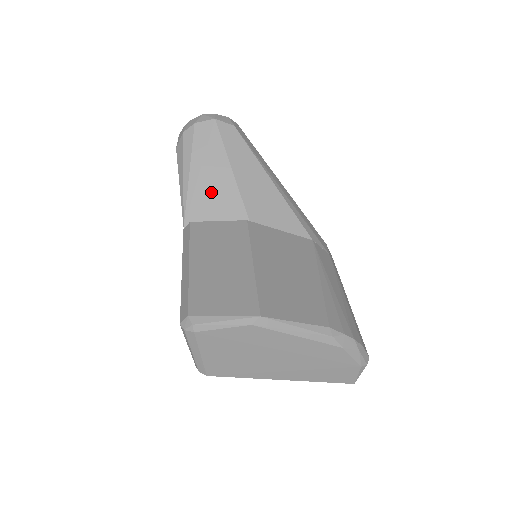
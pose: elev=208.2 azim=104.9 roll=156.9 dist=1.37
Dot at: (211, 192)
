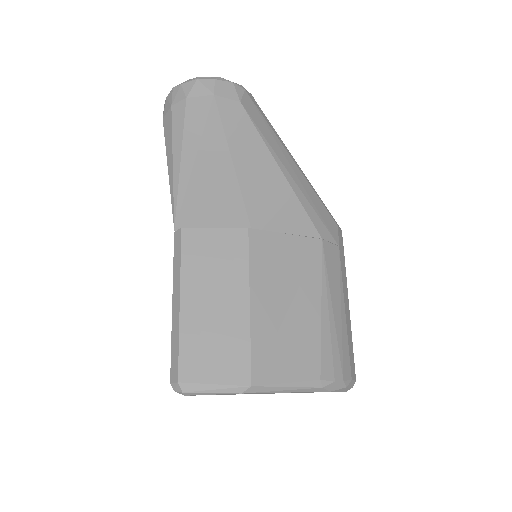
Dot at: (207, 192)
